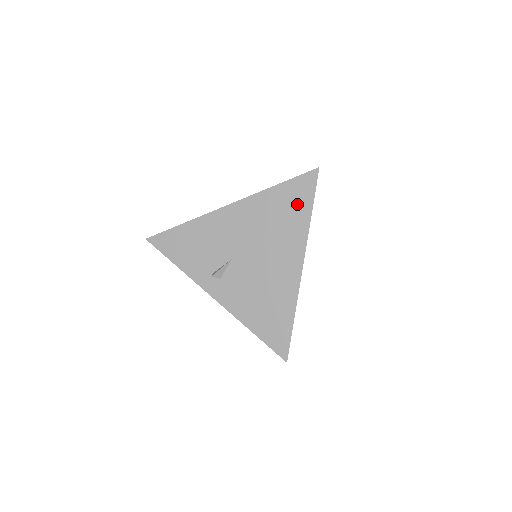
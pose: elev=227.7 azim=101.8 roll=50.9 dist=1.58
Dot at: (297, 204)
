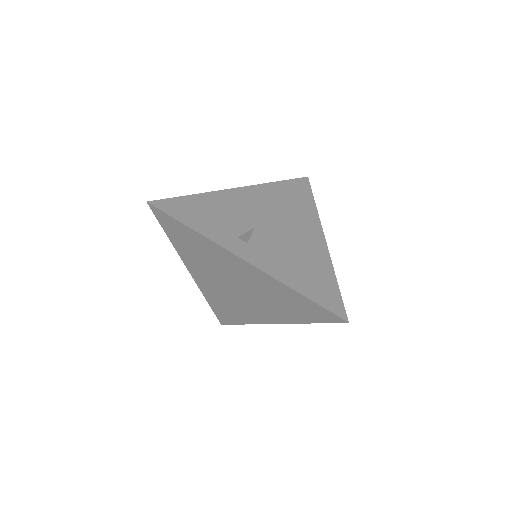
Dot at: (301, 196)
